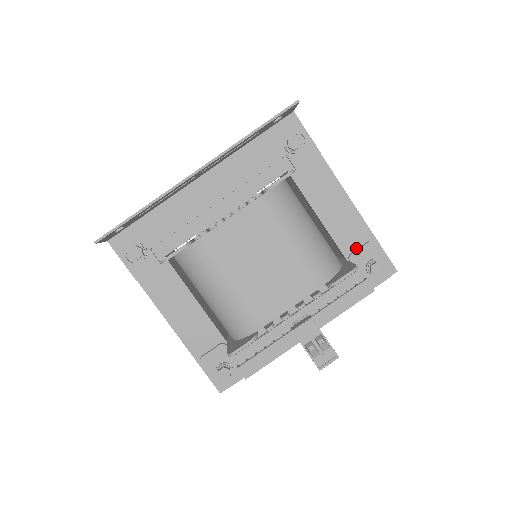
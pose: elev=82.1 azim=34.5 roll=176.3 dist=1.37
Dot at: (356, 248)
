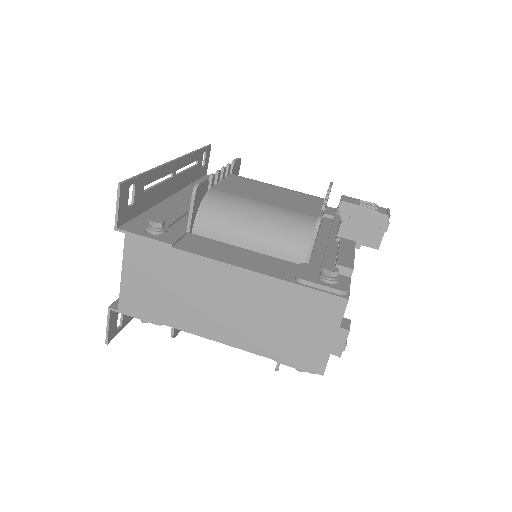
Dot at: occluded
